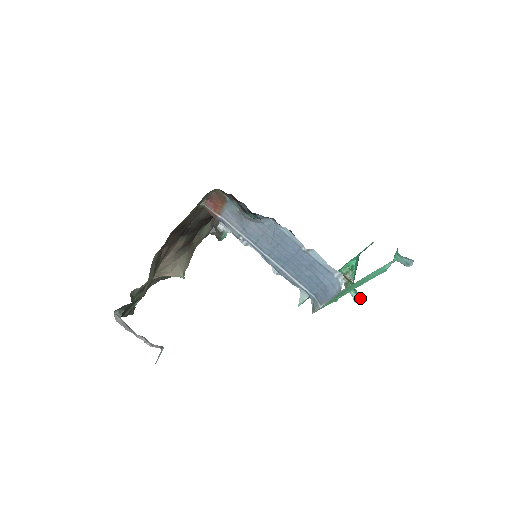
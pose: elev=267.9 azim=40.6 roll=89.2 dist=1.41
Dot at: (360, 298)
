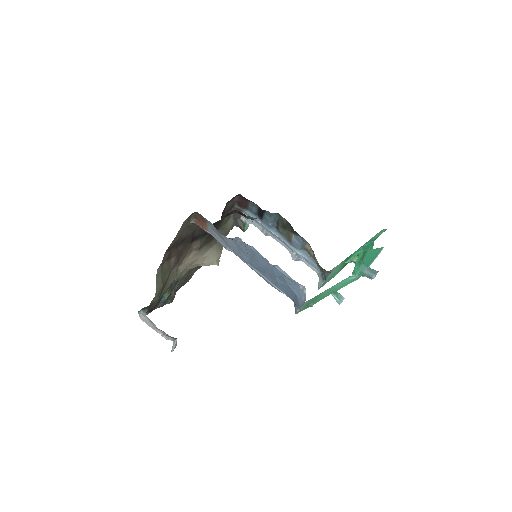
Dot at: (342, 300)
